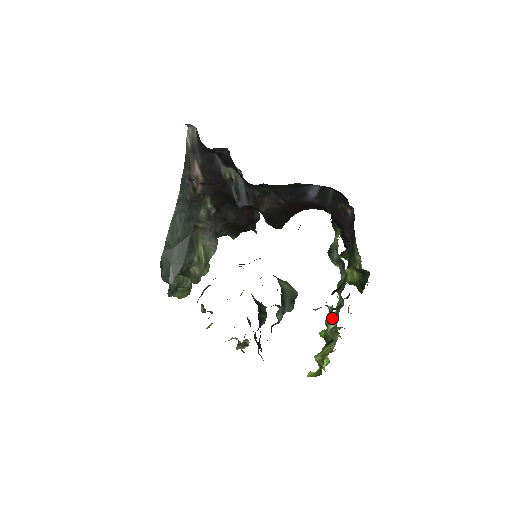
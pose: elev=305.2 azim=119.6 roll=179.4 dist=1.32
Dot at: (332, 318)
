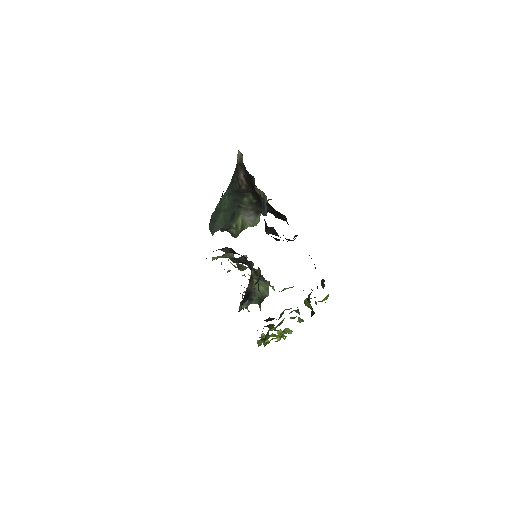
Dot at: occluded
